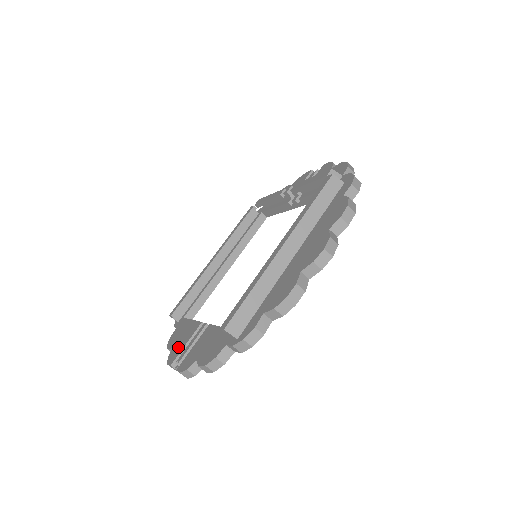
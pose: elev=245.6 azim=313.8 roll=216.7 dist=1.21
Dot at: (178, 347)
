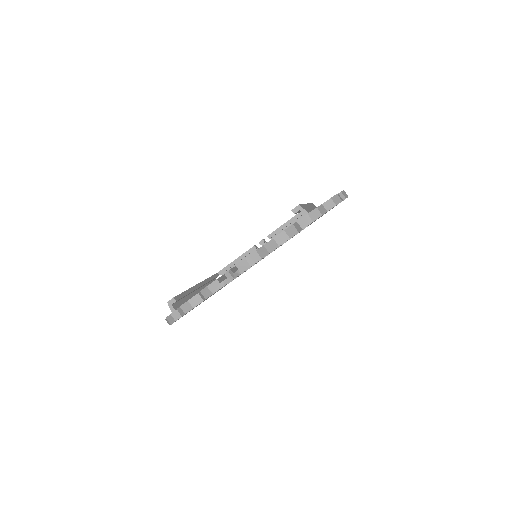
Dot at: occluded
